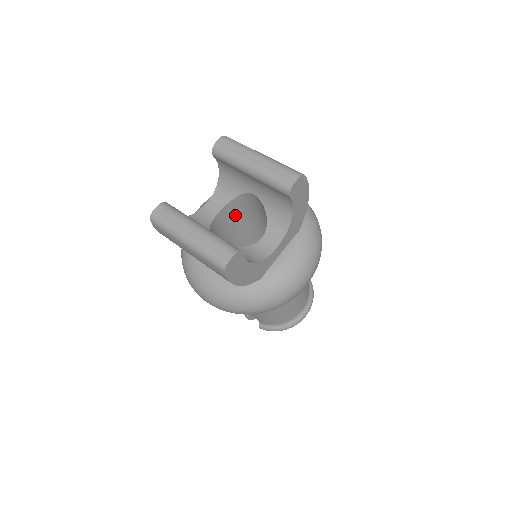
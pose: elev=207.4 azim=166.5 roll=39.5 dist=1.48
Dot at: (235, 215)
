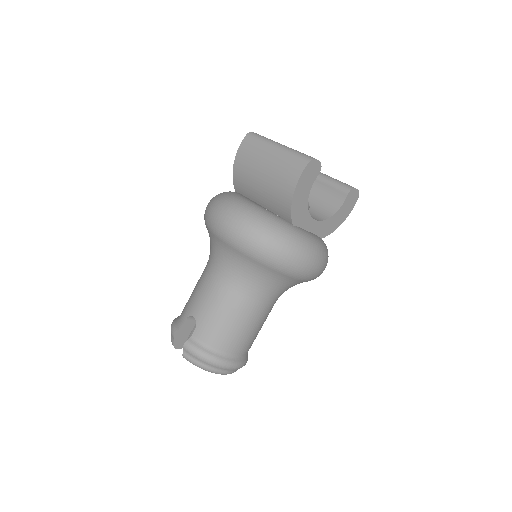
Dot at: occluded
